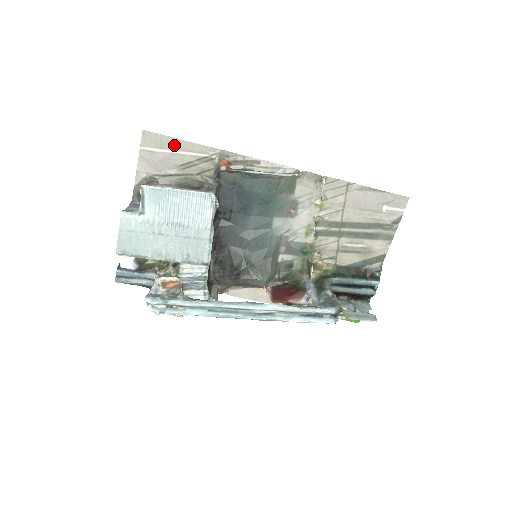
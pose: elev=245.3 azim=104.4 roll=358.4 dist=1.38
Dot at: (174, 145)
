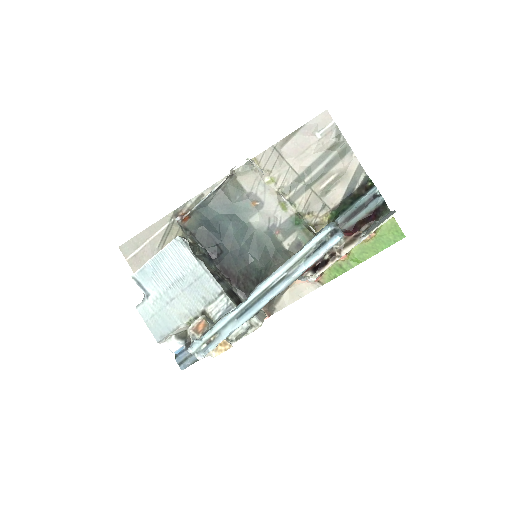
Dot at: (143, 238)
